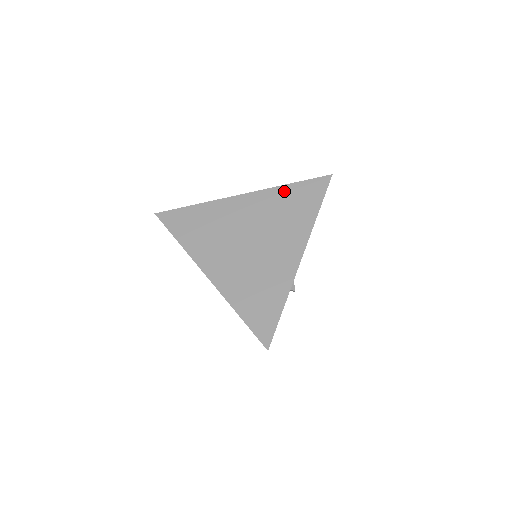
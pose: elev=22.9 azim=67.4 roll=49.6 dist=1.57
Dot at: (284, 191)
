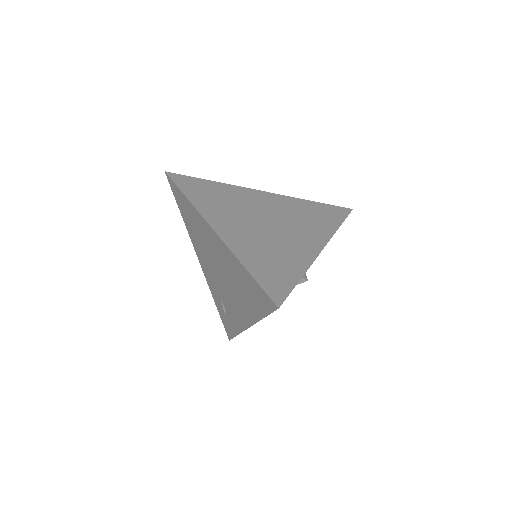
Dot at: (306, 203)
